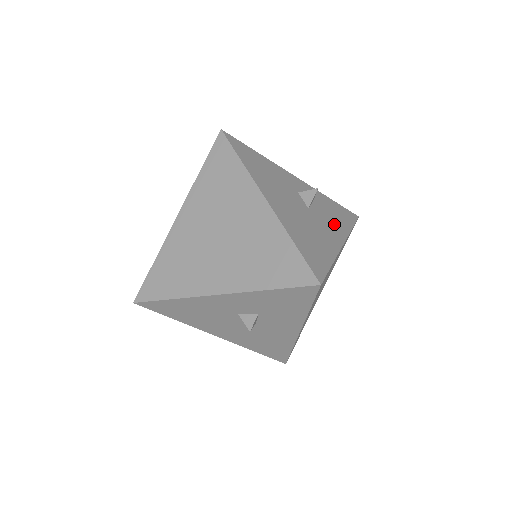
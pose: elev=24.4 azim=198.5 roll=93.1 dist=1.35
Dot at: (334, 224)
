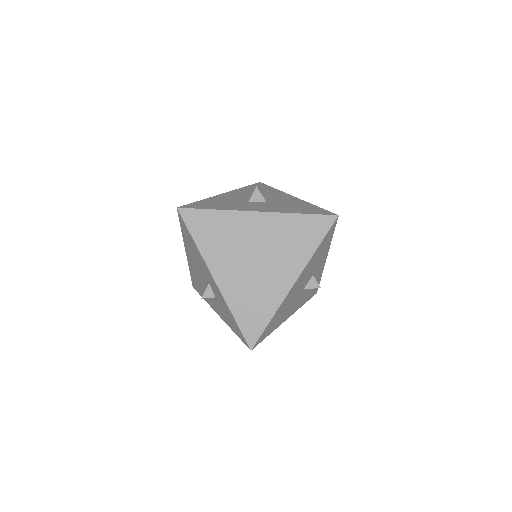
Dot at: occluded
